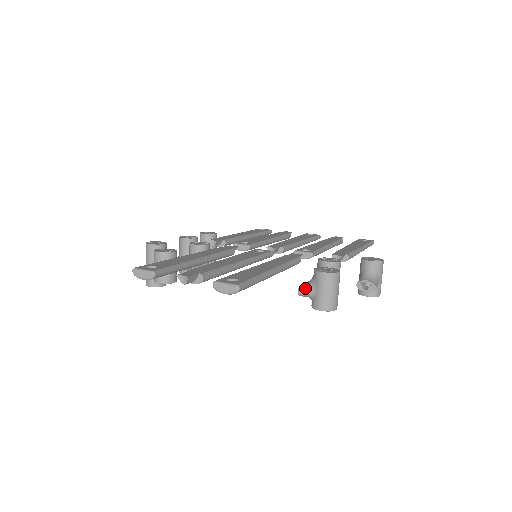
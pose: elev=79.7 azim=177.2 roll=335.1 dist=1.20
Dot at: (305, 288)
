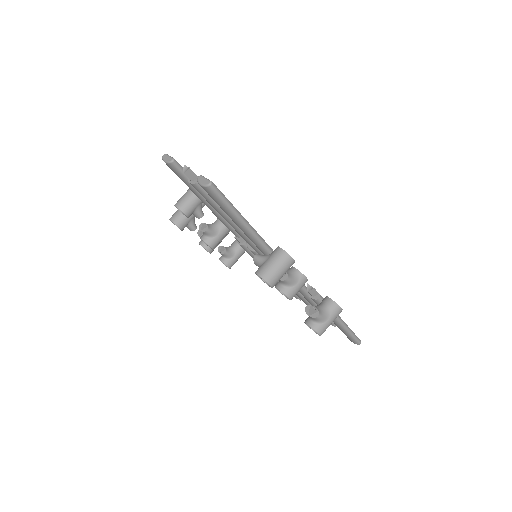
Dot at: (261, 255)
